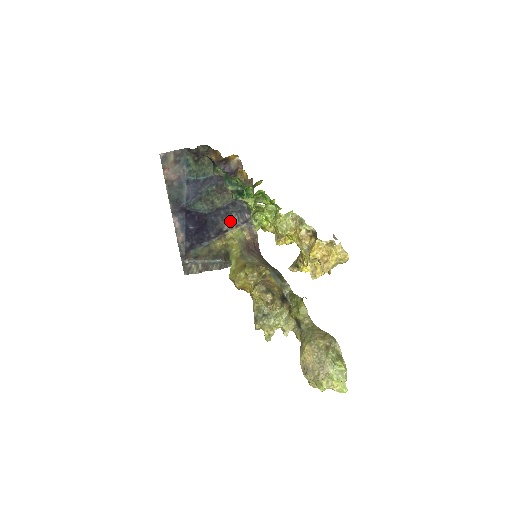
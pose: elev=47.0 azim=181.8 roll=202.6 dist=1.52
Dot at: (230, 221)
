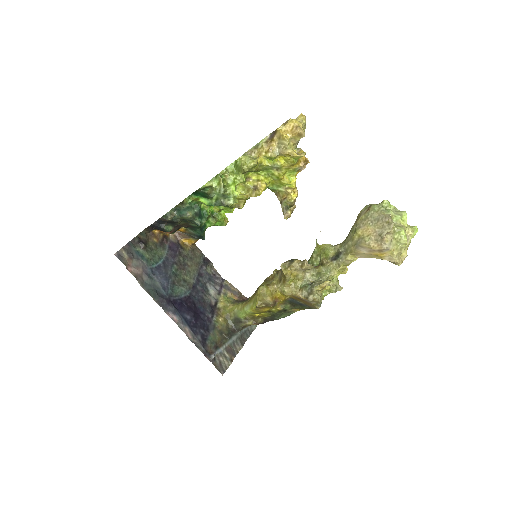
Dot at: (211, 294)
